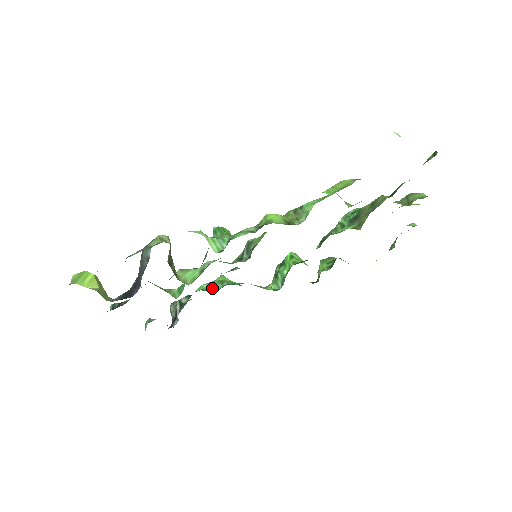
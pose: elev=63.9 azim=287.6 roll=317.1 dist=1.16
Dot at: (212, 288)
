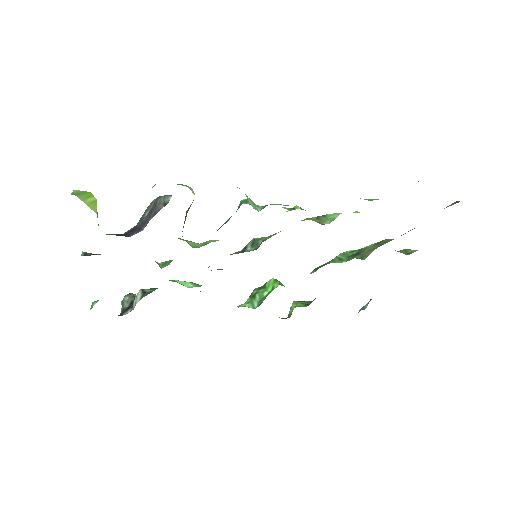
Dot at: (186, 285)
